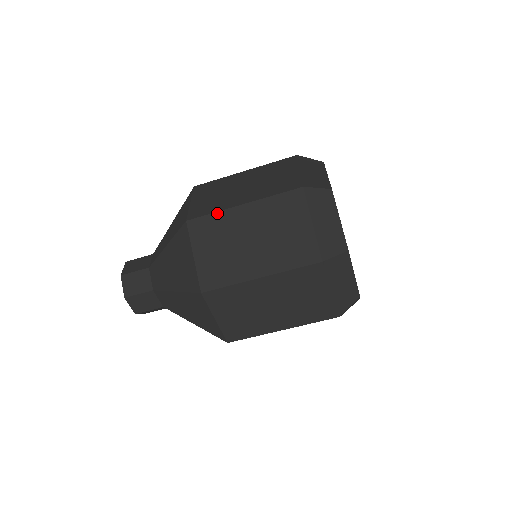
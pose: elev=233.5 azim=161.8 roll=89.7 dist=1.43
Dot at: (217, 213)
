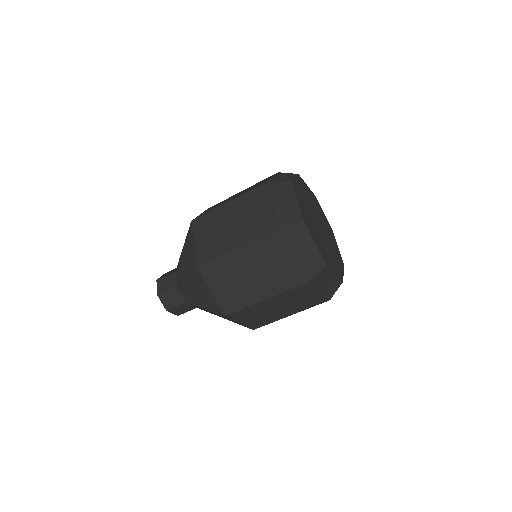
Dot at: (219, 258)
